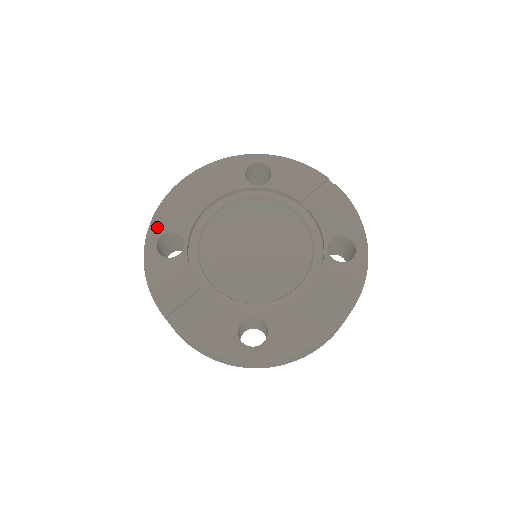
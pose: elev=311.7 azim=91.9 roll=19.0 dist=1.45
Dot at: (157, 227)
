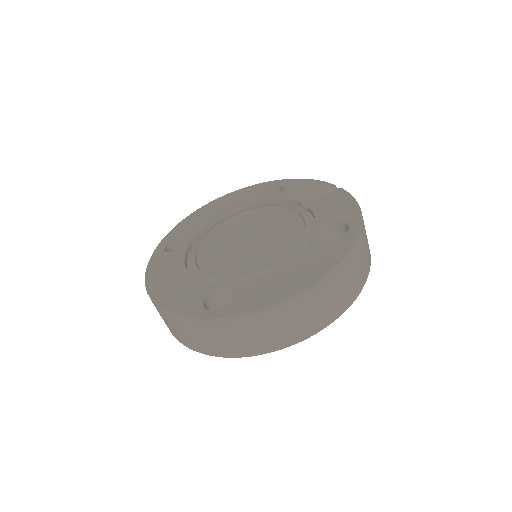
Dot at: (172, 234)
